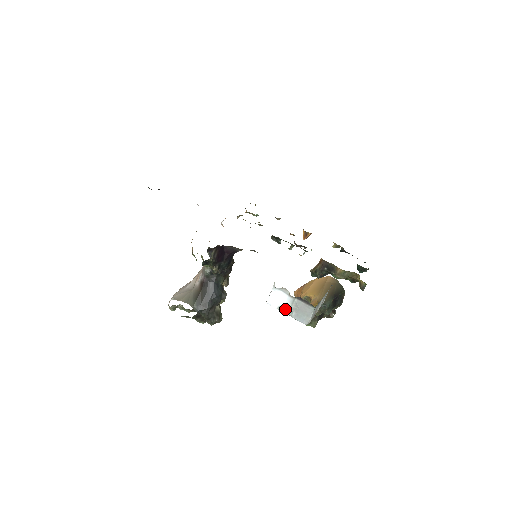
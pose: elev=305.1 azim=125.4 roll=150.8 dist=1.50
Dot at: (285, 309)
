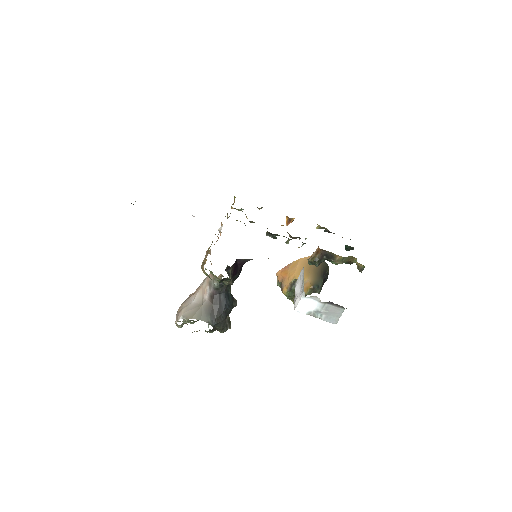
Dot at: (314, 313)
